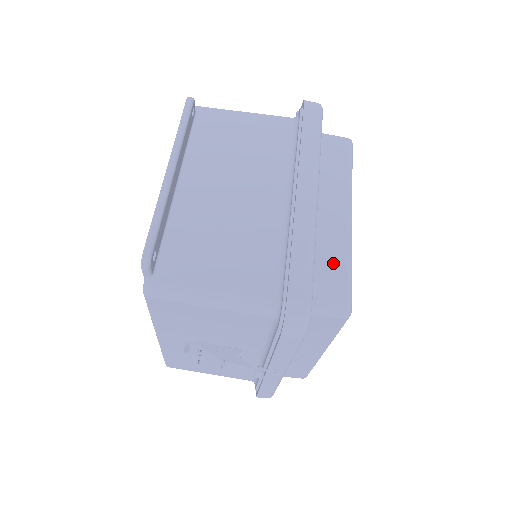
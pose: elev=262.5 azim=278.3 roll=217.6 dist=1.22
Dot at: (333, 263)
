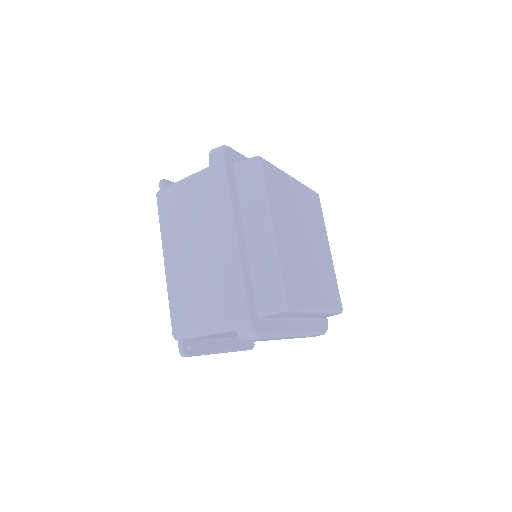
Dot at: occluded
